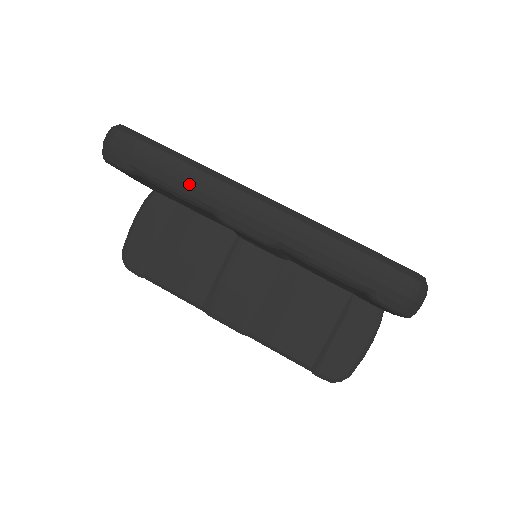
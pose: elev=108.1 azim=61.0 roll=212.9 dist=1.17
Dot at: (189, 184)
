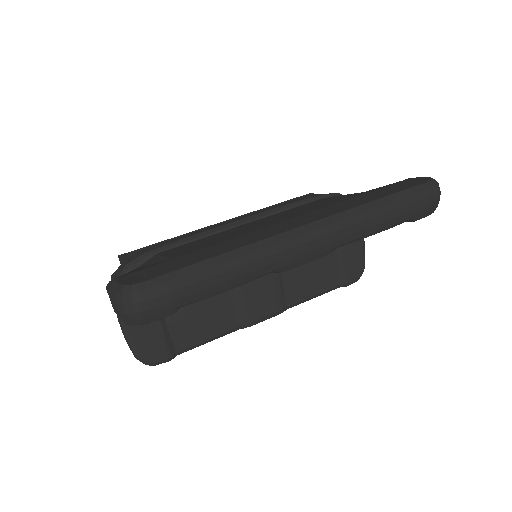
Dot at: (245, 273)
